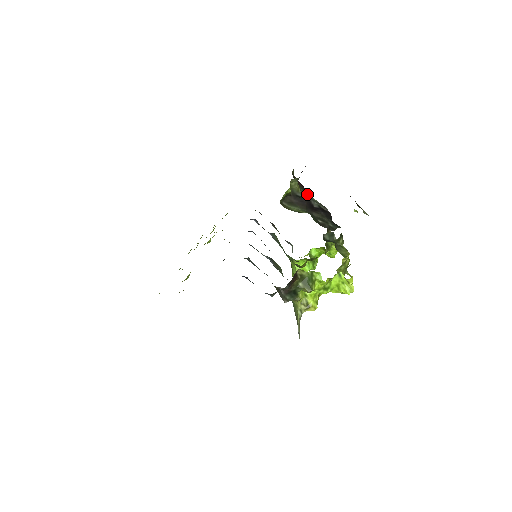
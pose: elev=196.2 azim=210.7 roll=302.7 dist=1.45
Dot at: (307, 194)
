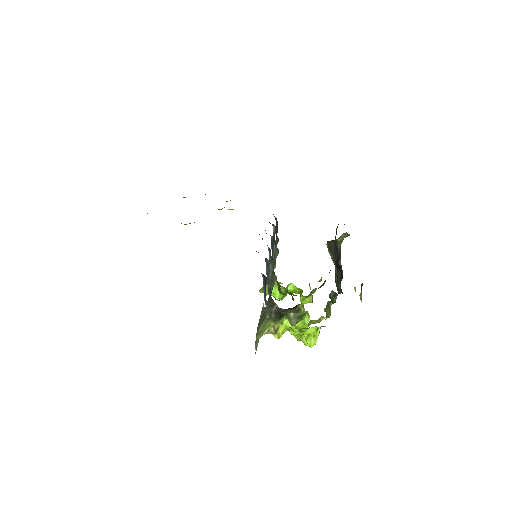
Dot at: occluded
